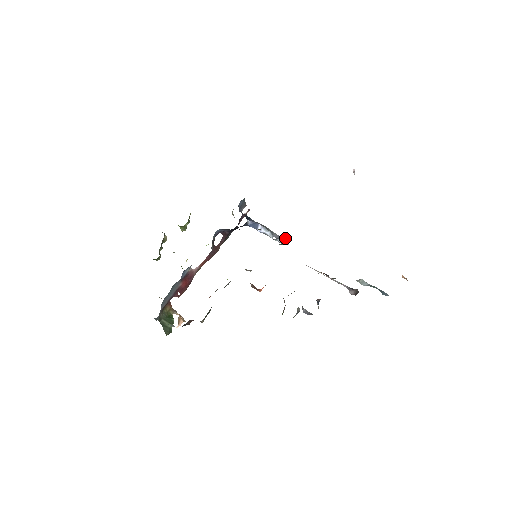
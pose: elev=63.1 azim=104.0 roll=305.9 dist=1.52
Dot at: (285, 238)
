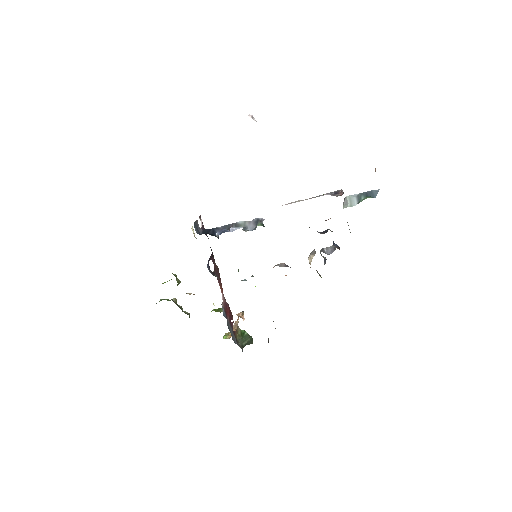
Dot at: (258, 220)
